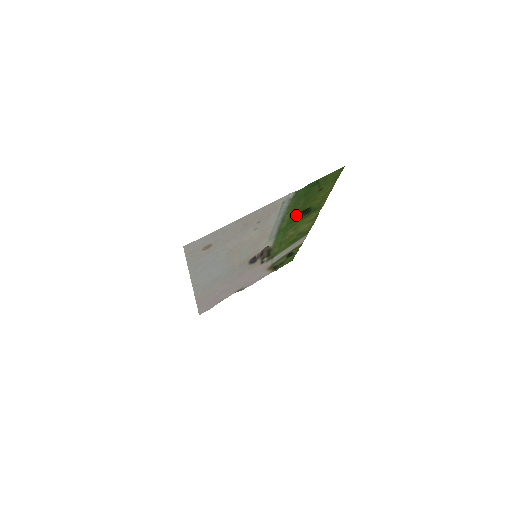
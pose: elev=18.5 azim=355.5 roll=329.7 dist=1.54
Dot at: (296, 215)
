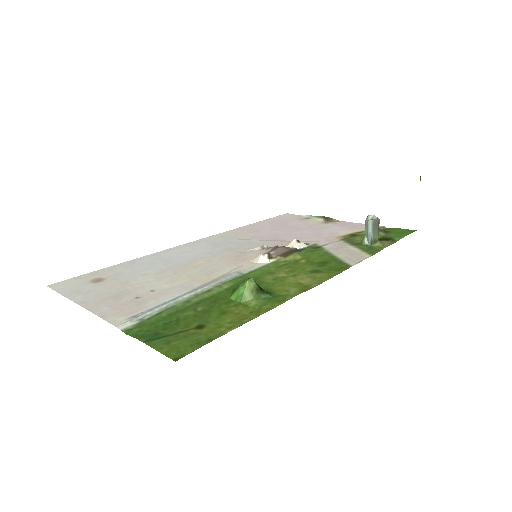
Dot at: occluded
